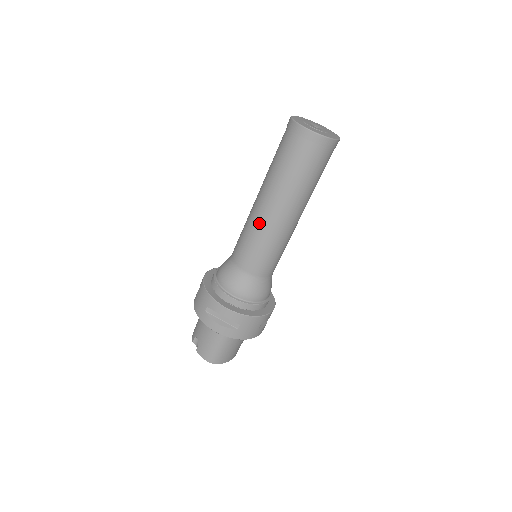
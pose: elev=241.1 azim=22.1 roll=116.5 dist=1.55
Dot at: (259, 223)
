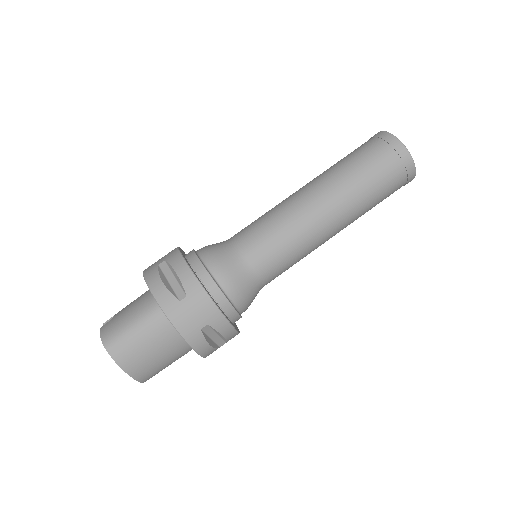
Dot at: (288, 202)
